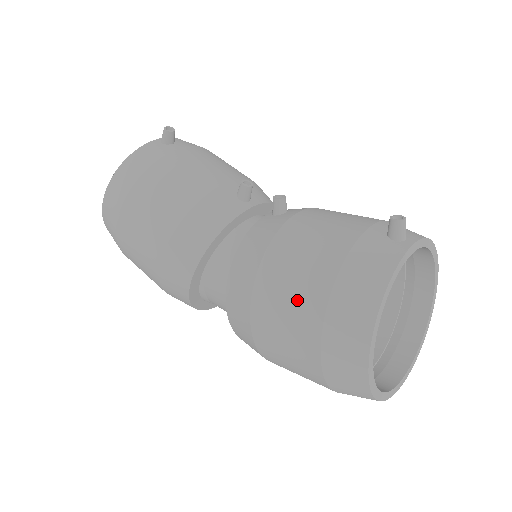
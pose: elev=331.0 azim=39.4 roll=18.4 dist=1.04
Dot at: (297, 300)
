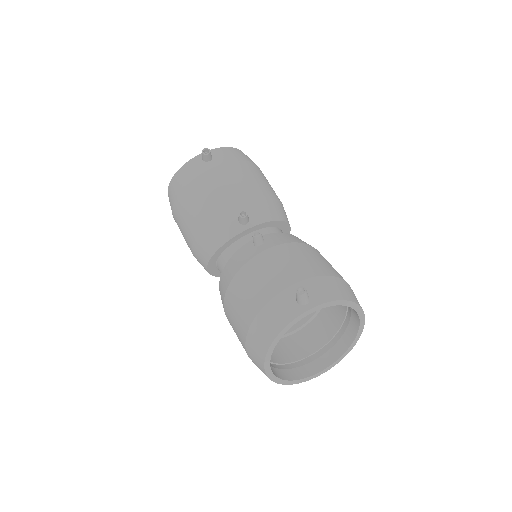
Dot at: (238, 319)
